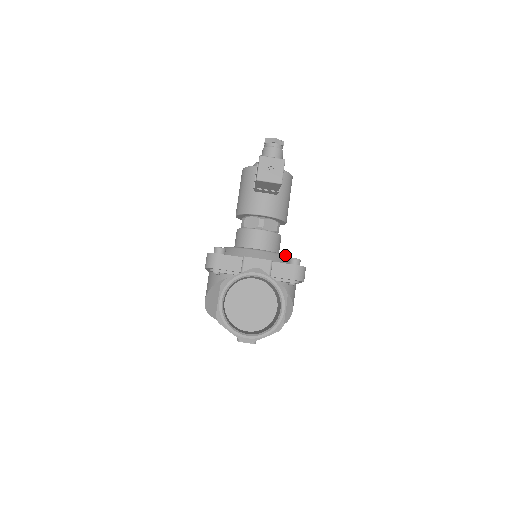
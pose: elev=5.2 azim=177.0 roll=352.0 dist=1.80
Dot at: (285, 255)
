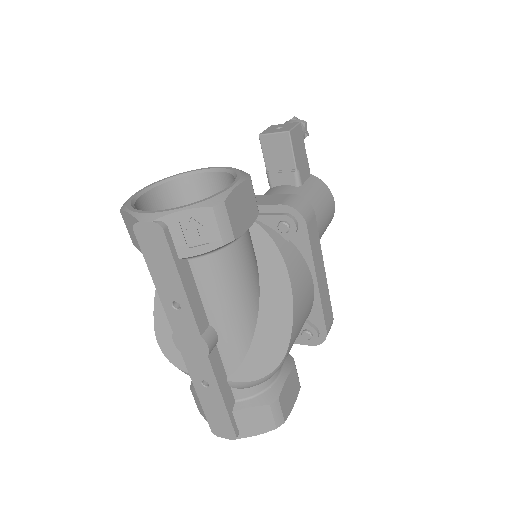
Dot at: occluded
